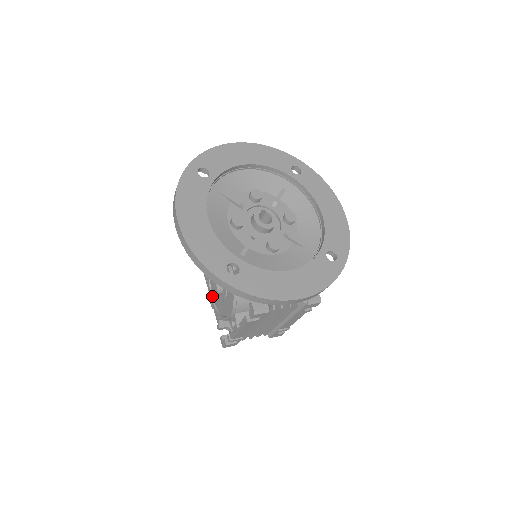
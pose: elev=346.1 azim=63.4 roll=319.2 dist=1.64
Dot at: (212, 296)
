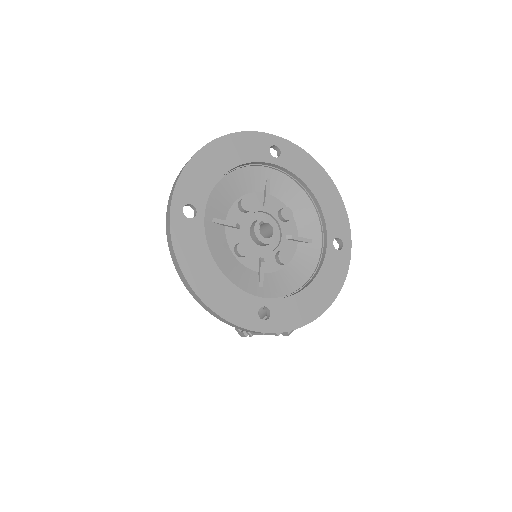
Dot at: occluded
